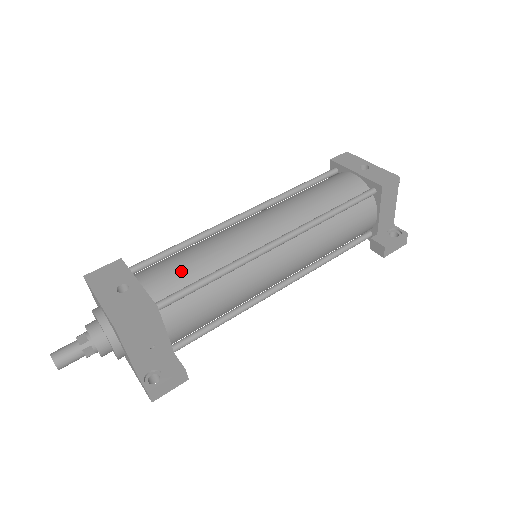
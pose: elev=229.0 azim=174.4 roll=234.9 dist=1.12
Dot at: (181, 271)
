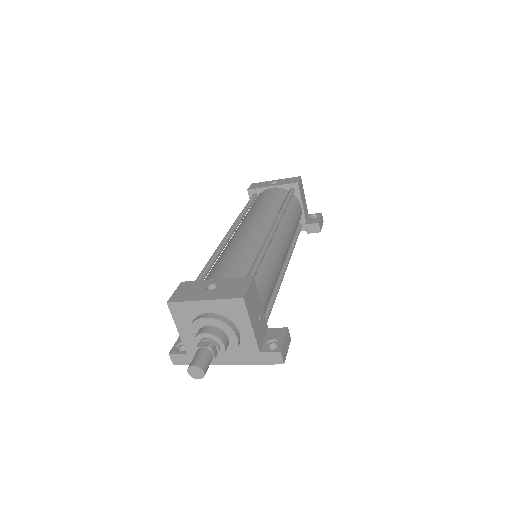
Dot at: (237, 263)
